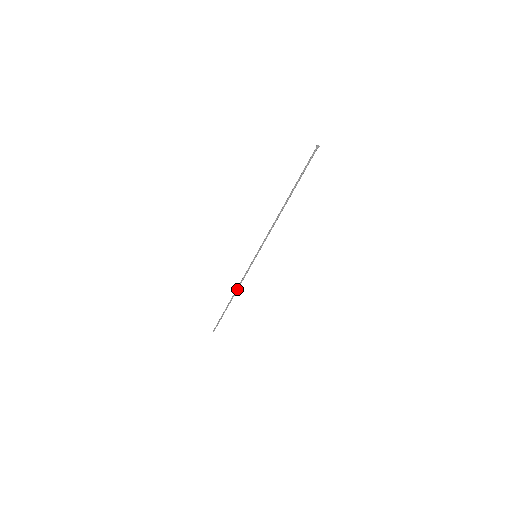
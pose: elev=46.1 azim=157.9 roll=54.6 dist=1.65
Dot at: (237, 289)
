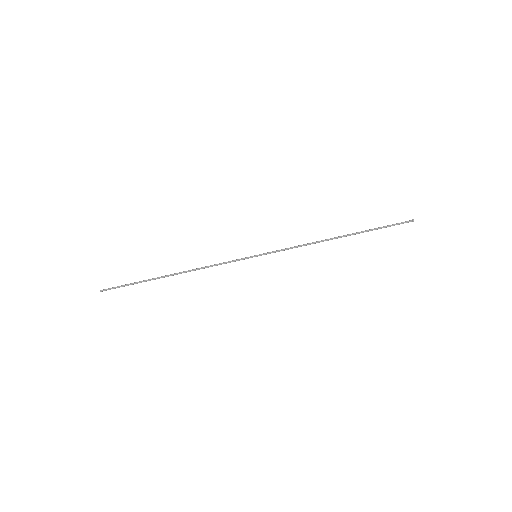
Dot at: (194, 269)
